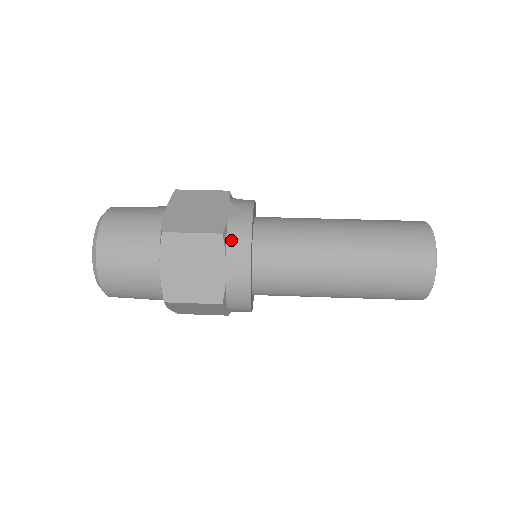
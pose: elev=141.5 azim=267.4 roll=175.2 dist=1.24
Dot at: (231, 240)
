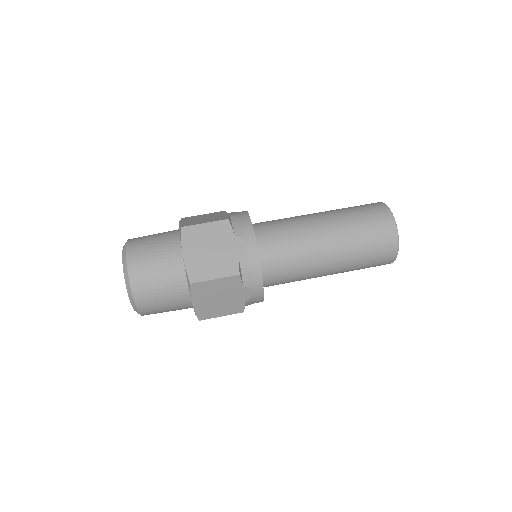
Dot at: (236, 225)
